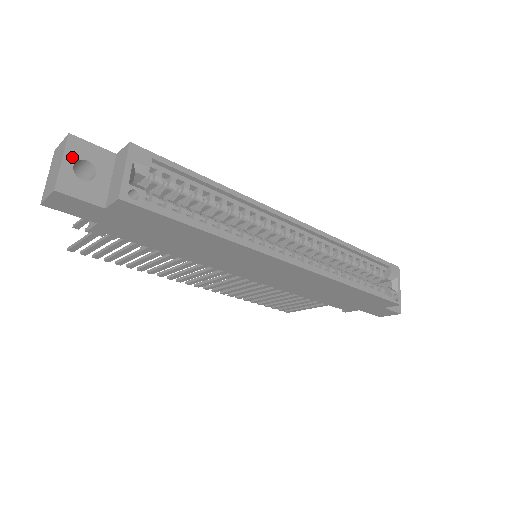
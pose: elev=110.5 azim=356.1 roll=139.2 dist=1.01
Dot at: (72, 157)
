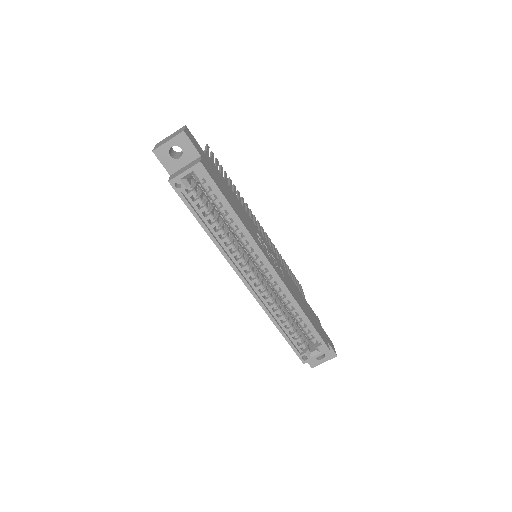
Dot at: (175, 142)
